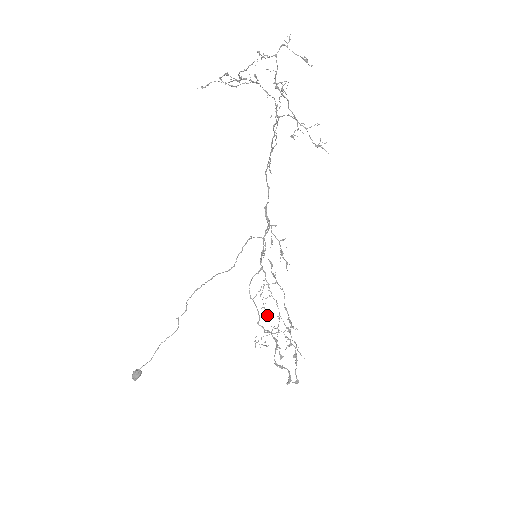
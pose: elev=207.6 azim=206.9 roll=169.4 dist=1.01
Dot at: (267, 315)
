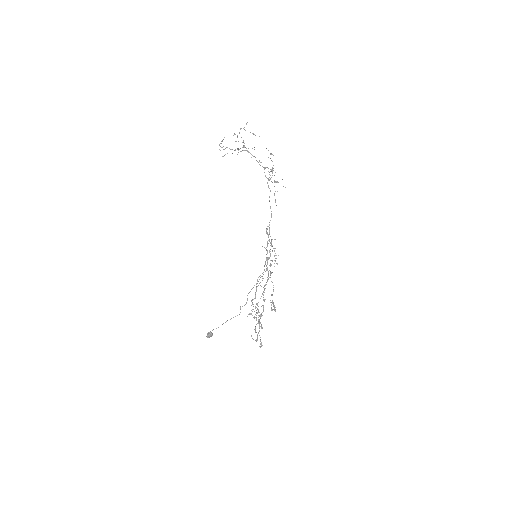
Dot at: (263, 299)
